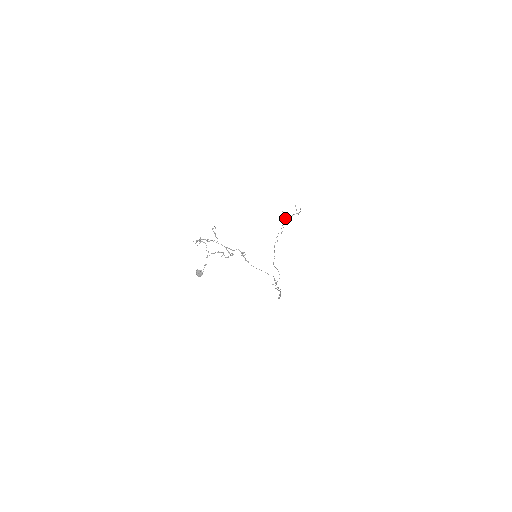
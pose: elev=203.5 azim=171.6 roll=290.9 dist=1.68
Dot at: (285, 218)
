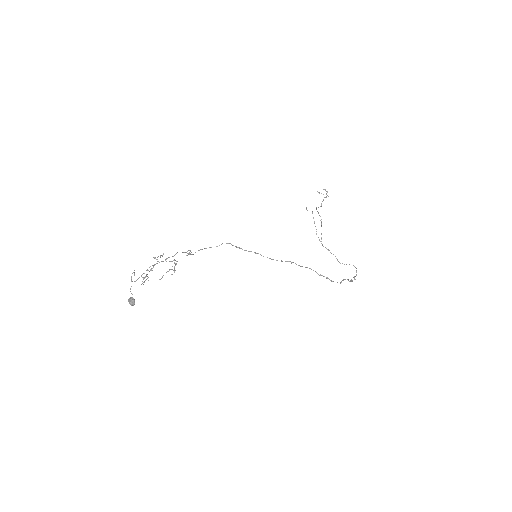
Dot at: (317, 211)
